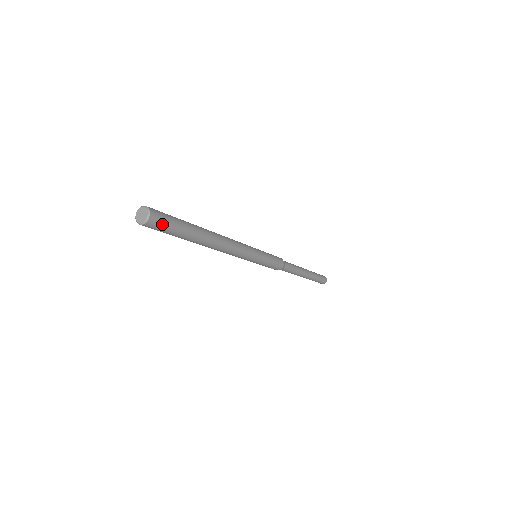
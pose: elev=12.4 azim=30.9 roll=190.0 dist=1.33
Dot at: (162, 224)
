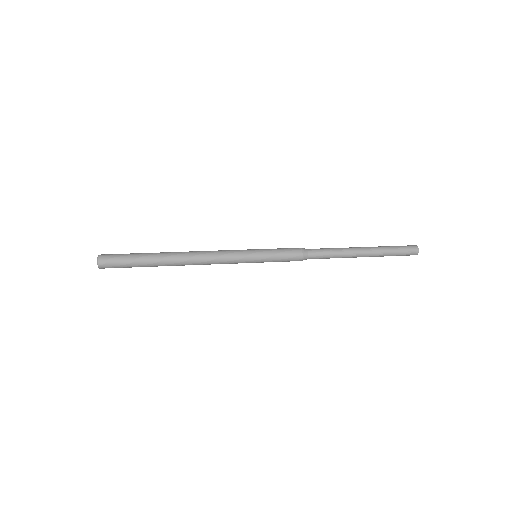
Dot at: occluded
